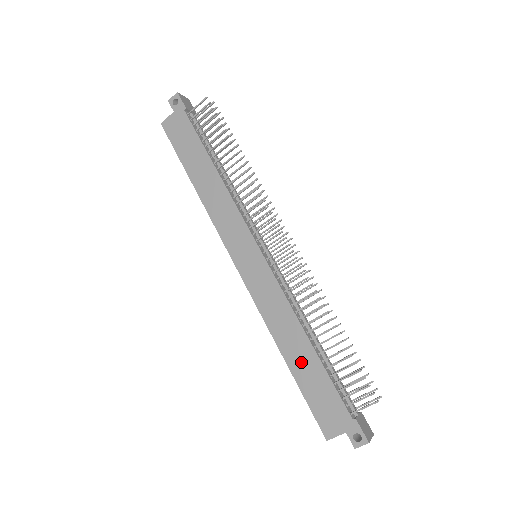
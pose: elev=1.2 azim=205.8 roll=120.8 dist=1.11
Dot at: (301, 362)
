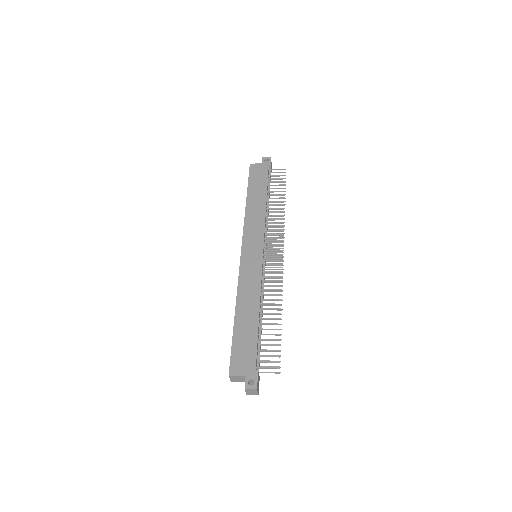
Dot at: (245, 322)
